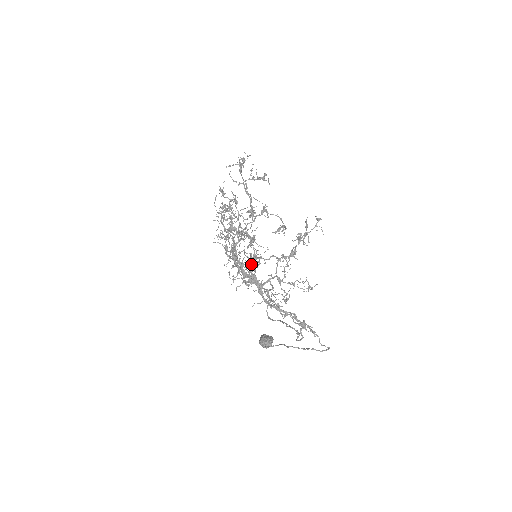
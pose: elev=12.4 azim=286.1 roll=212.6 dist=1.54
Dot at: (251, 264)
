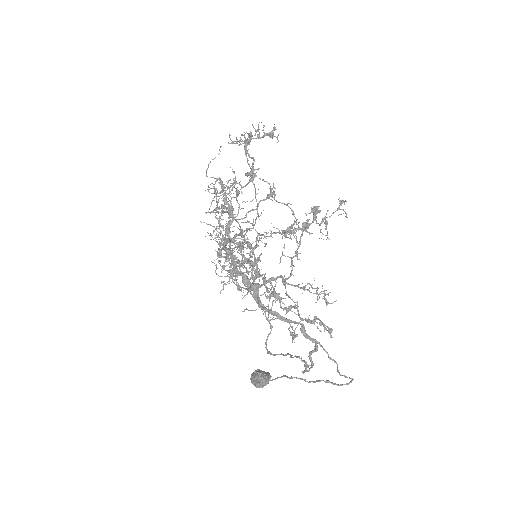
Dot at: occluded
